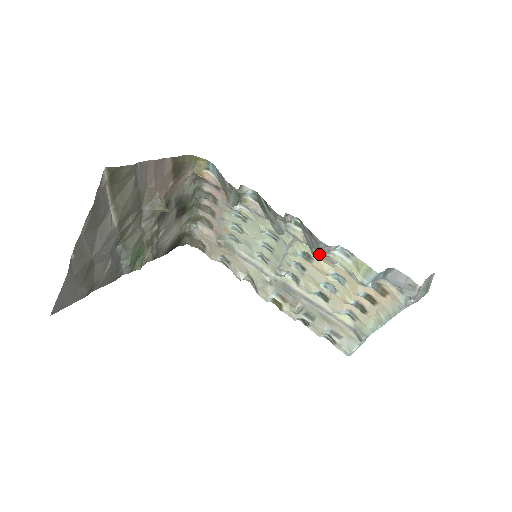
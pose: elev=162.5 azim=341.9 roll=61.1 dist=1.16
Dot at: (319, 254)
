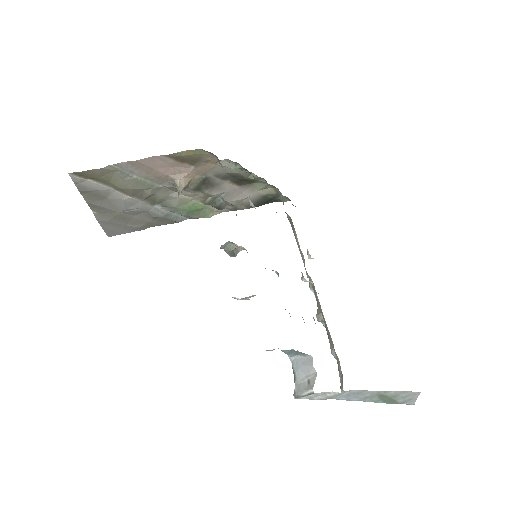
Dot at: occluded
